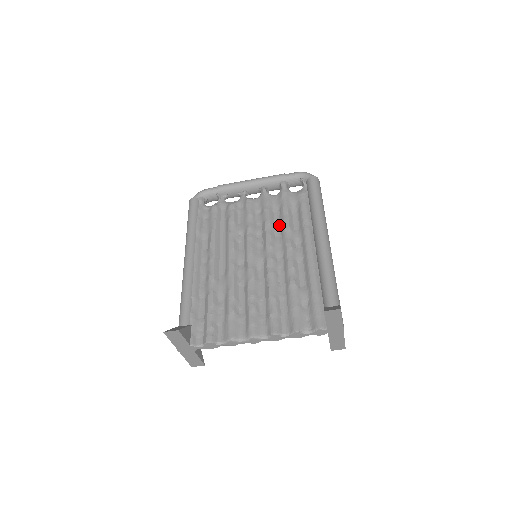
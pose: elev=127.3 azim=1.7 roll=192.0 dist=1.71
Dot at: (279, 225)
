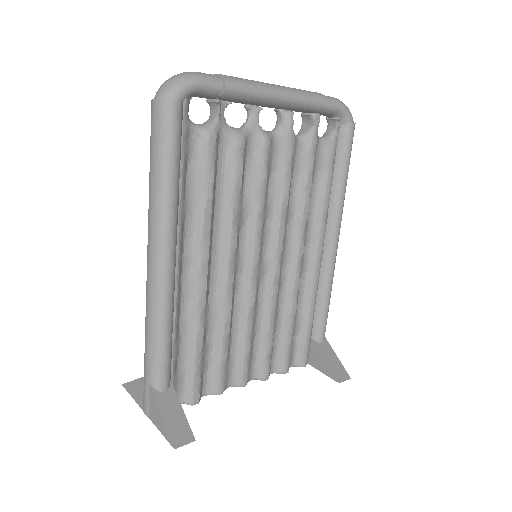
Dot at: (294, 206)
